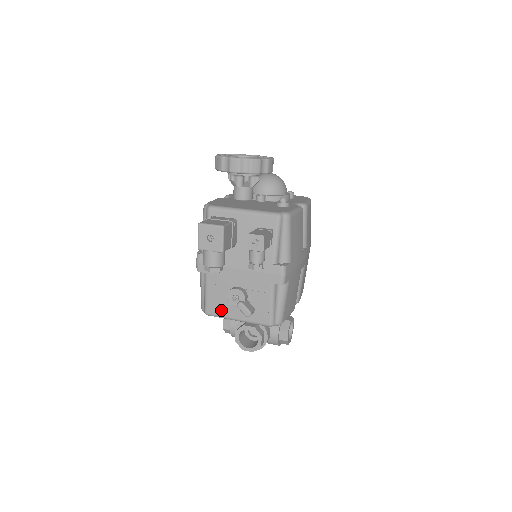
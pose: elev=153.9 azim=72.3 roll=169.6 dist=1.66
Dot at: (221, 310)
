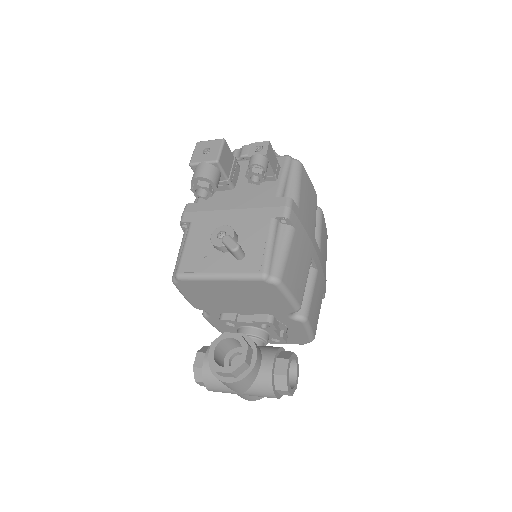
Dot at: (198, 265)
